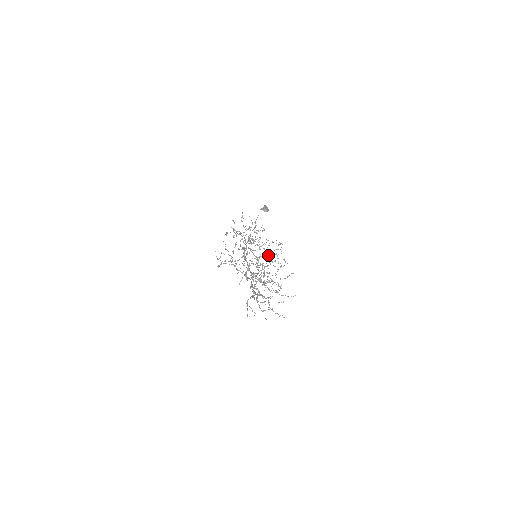
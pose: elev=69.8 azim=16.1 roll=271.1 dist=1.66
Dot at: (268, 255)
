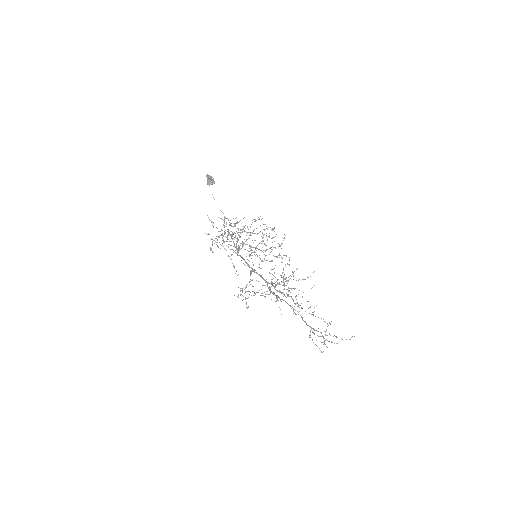
Dot at: occluded
